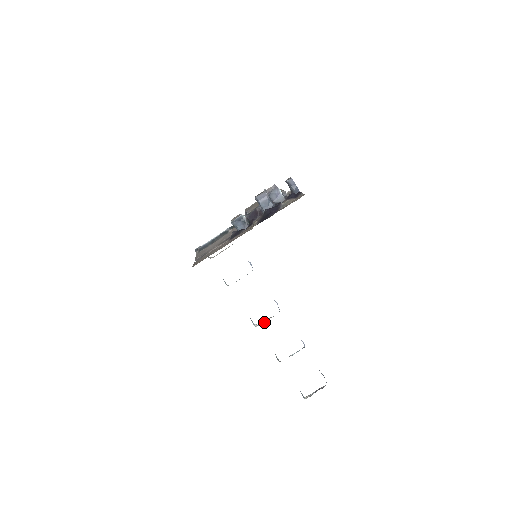
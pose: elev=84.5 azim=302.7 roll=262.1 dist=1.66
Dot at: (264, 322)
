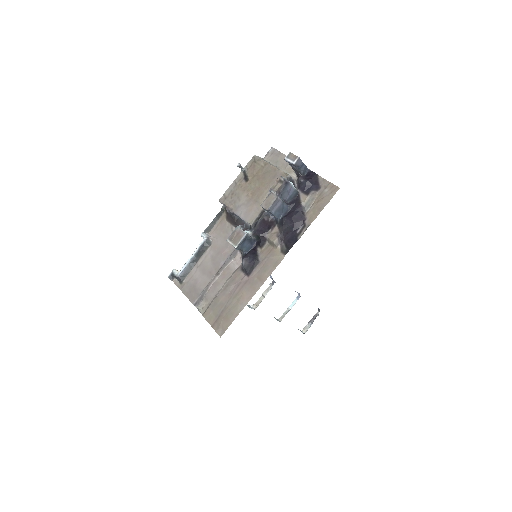
Dot at: (259, 299)
